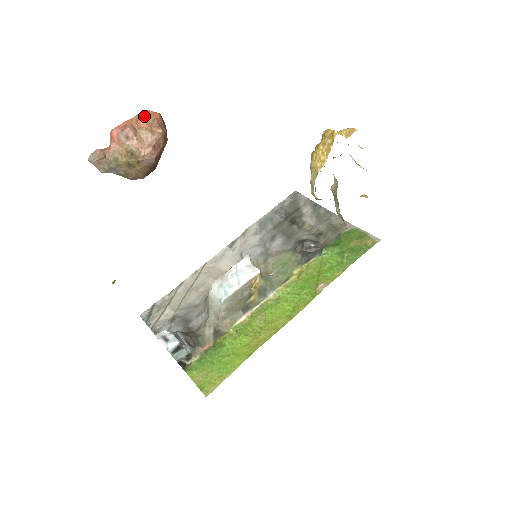
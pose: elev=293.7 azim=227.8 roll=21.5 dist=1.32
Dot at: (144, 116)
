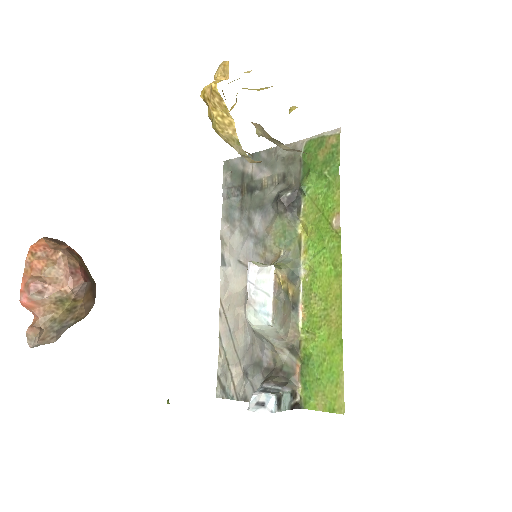
Dot at: (32, 257)
